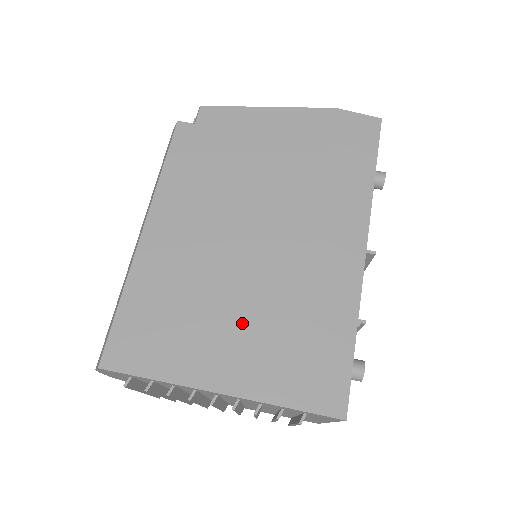
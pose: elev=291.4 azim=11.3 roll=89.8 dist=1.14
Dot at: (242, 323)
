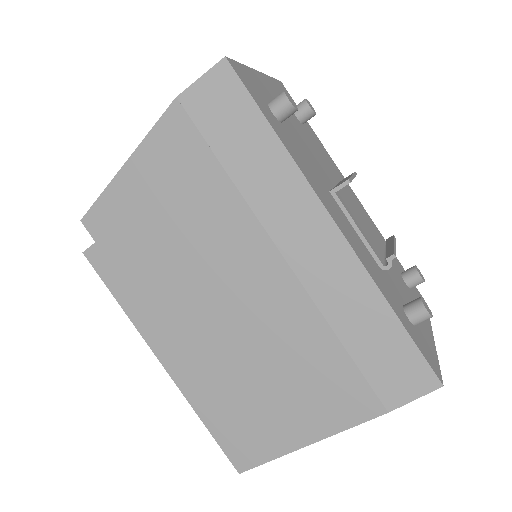
Dot at: (297, 377)
